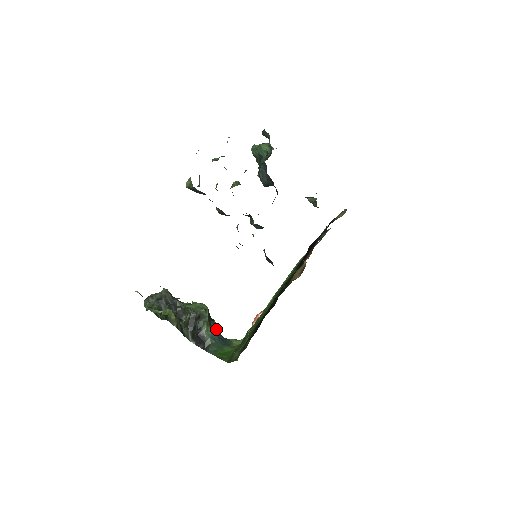
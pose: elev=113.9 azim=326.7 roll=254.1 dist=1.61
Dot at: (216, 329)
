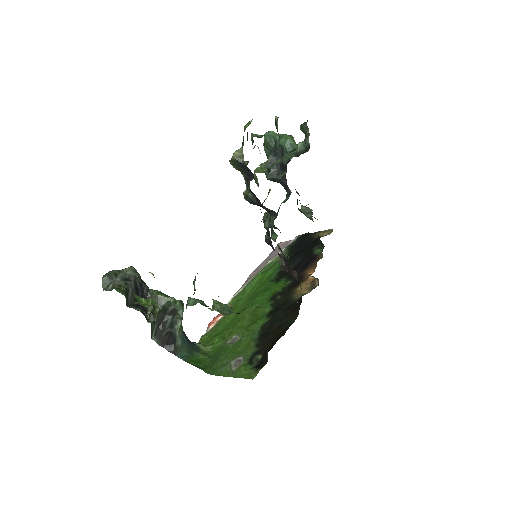
Dot at: (182, 328)
